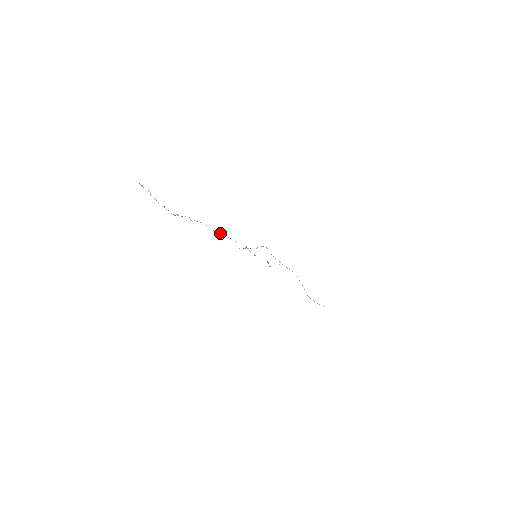
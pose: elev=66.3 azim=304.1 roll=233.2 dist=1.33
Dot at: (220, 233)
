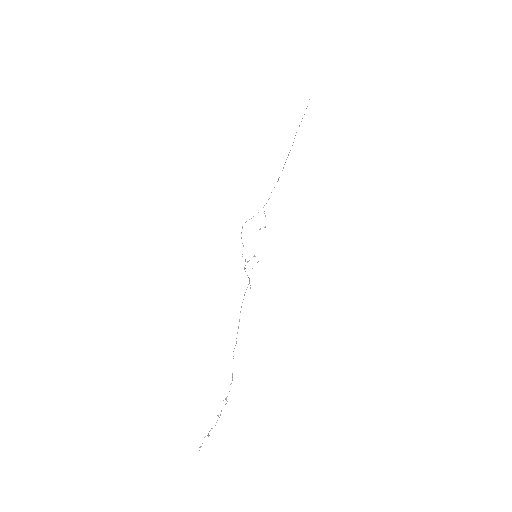
Dot at: (238, 326)
